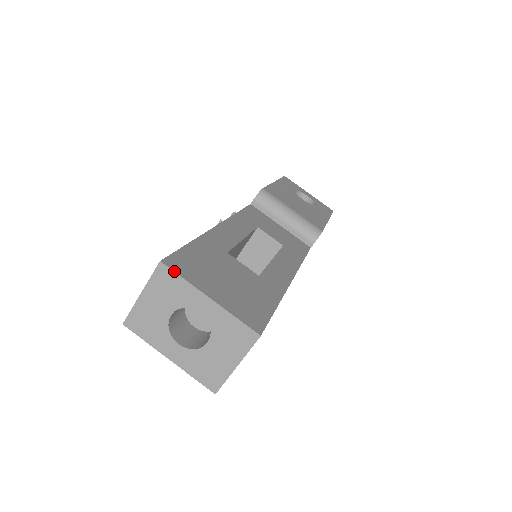
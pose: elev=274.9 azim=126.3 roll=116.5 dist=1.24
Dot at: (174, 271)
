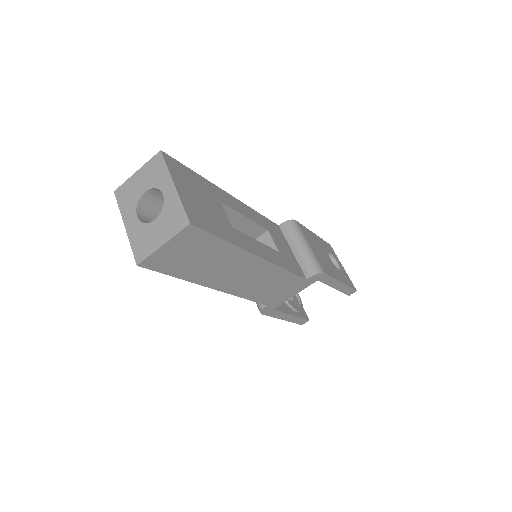
Dot at: (165, 159)
